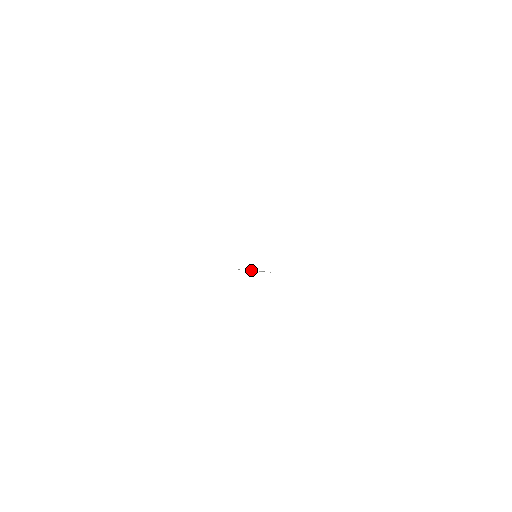
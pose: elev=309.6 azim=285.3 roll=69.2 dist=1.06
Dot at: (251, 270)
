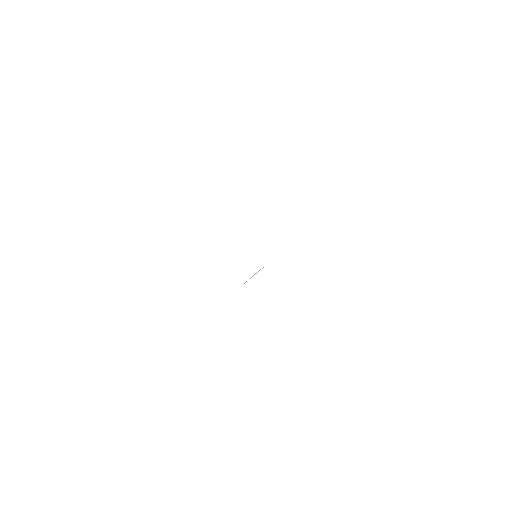
Dot at: occluded
